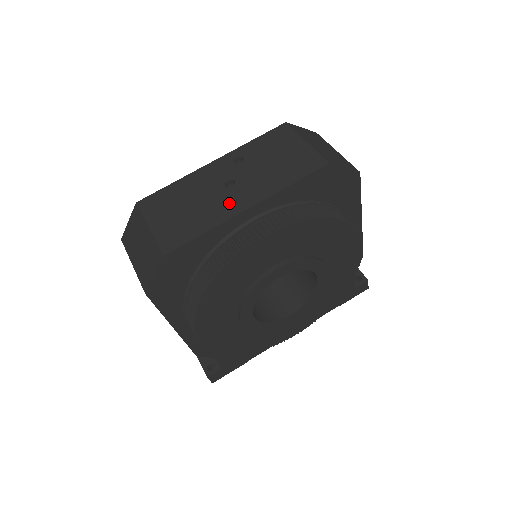
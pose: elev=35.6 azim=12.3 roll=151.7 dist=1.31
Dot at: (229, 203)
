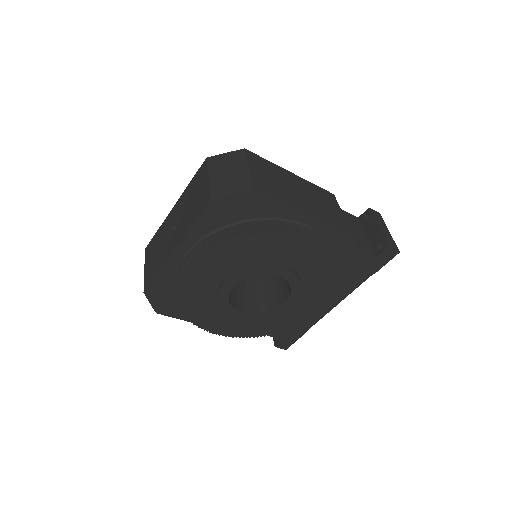
Dot at: (170, 246)
